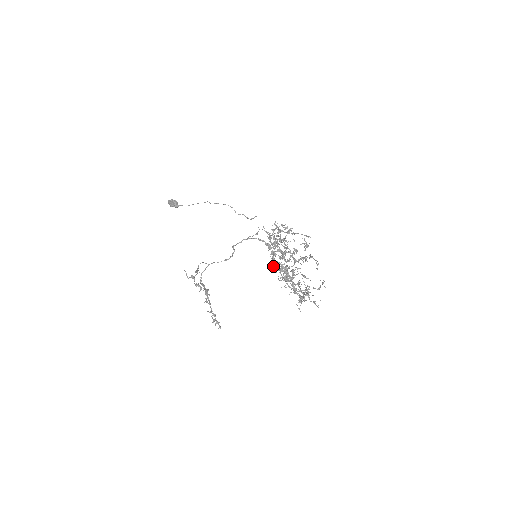
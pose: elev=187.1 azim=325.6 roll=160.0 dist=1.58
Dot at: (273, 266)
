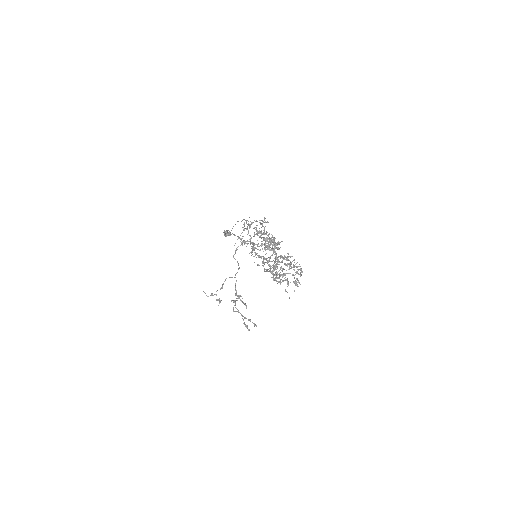
Dot at: (266, 260)
